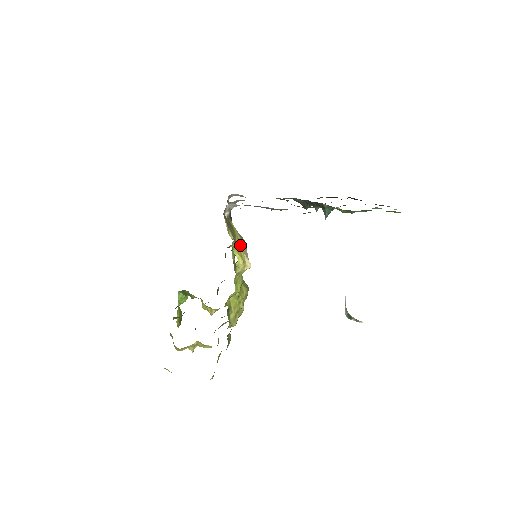
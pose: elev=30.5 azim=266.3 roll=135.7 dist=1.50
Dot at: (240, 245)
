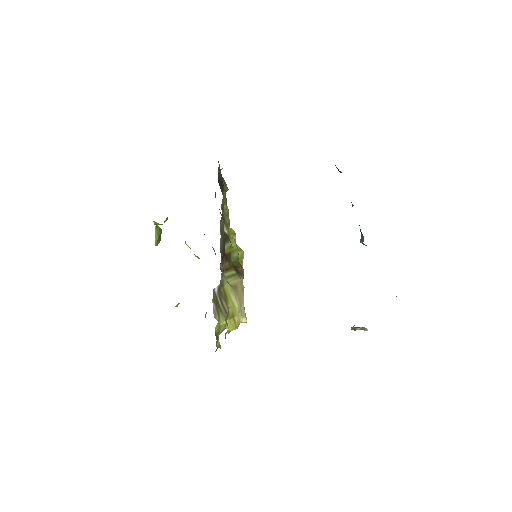
Dot at: (234, 311)
